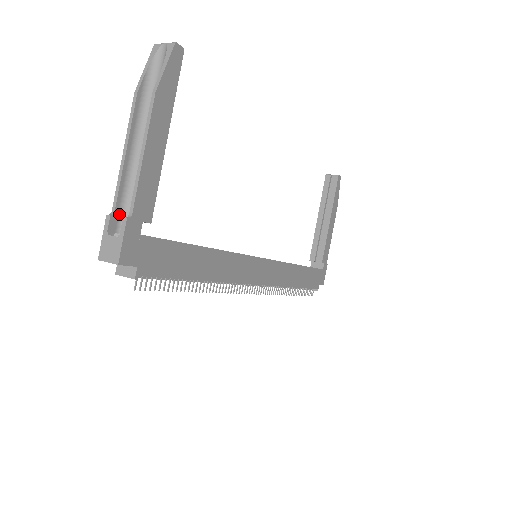
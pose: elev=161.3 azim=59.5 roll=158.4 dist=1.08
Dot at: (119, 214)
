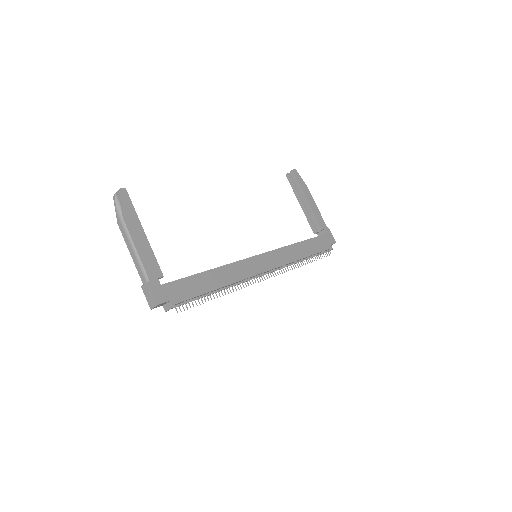
Dot at: occluded
